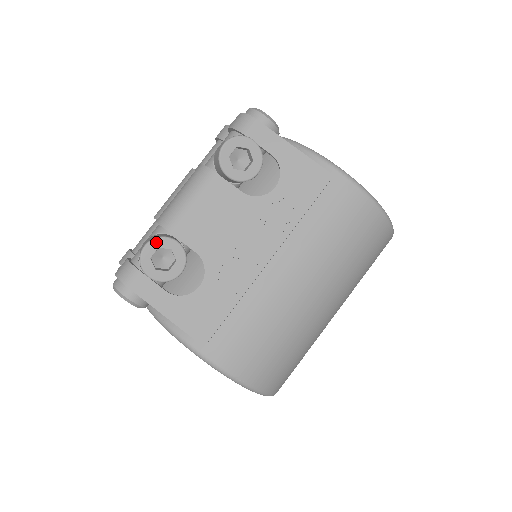
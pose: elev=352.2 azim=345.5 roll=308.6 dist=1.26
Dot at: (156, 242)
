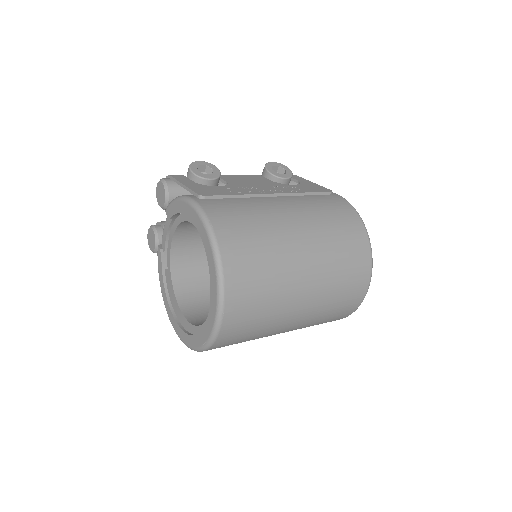
Dot at: (207, 163)
